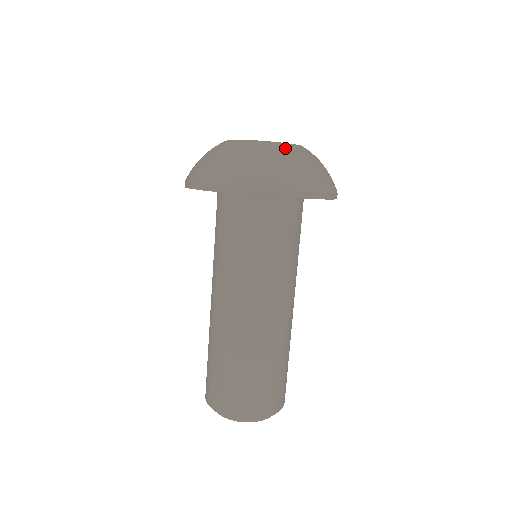
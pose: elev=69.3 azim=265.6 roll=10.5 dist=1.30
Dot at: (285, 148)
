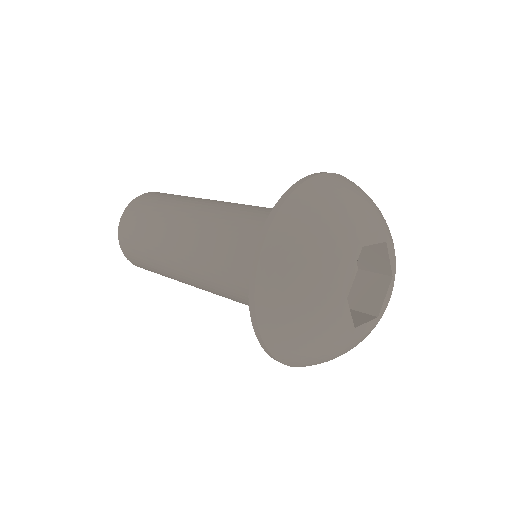
Dot at: (354, 345)
